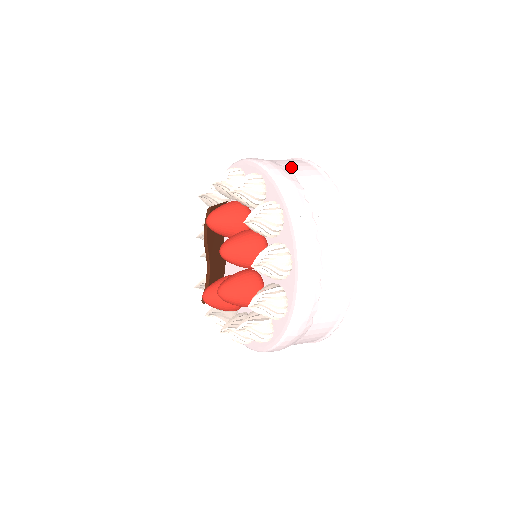
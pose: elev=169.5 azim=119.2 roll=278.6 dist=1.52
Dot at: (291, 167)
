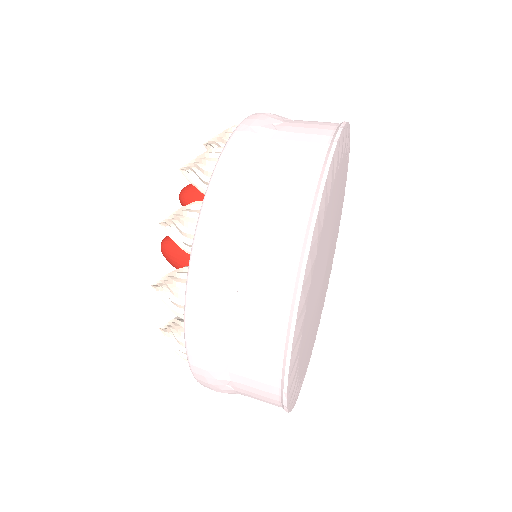
Dot at: (278, 150)
